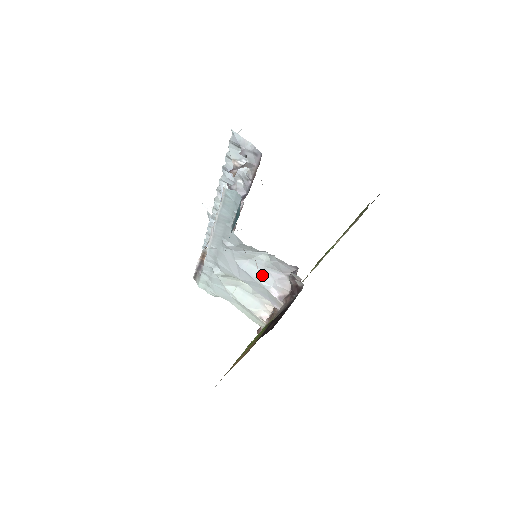
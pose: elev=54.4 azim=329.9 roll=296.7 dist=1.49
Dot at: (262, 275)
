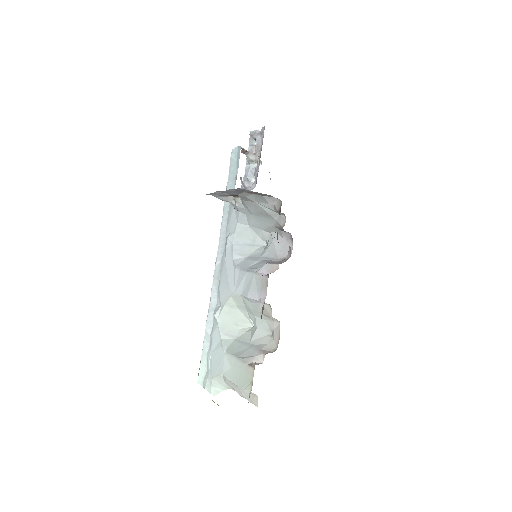
Dot at: (255, 264)
